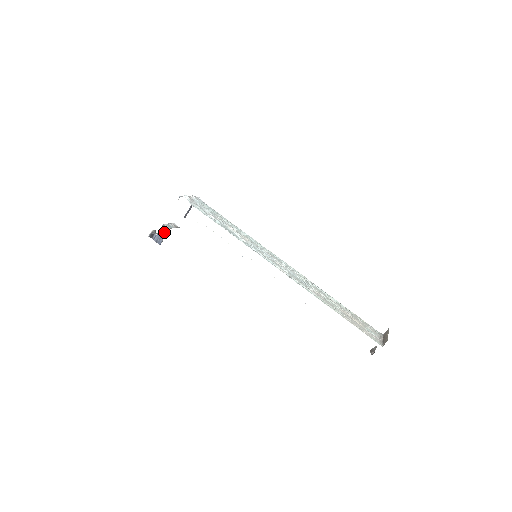
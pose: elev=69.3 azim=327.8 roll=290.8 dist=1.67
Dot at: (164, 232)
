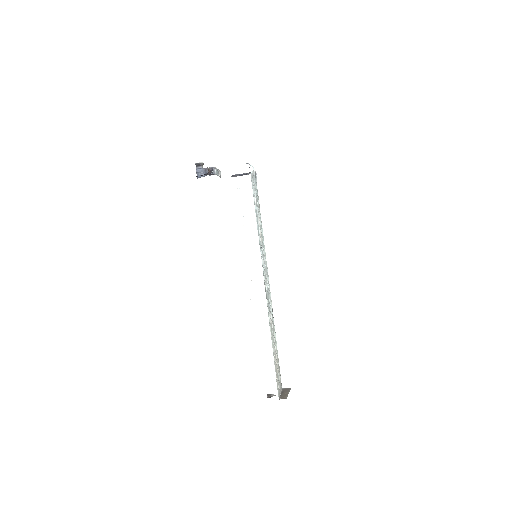
Dot at: (210, 173)
